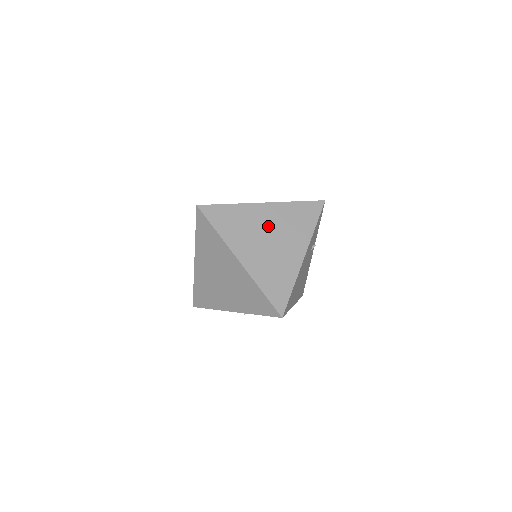
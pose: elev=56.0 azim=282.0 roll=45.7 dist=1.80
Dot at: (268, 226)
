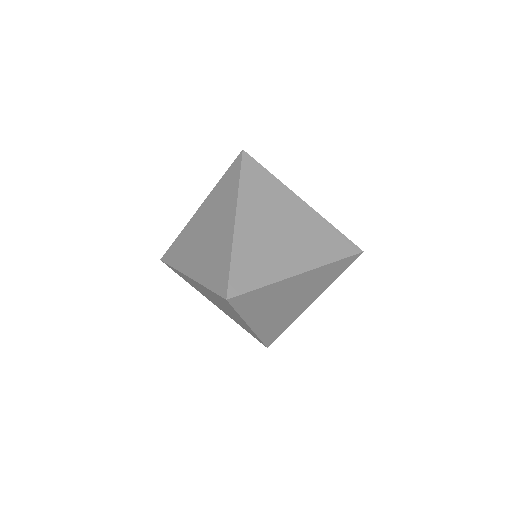
Dot at: (293, 292)
